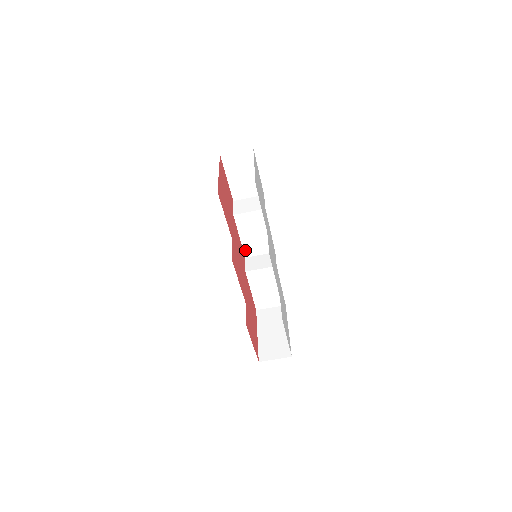
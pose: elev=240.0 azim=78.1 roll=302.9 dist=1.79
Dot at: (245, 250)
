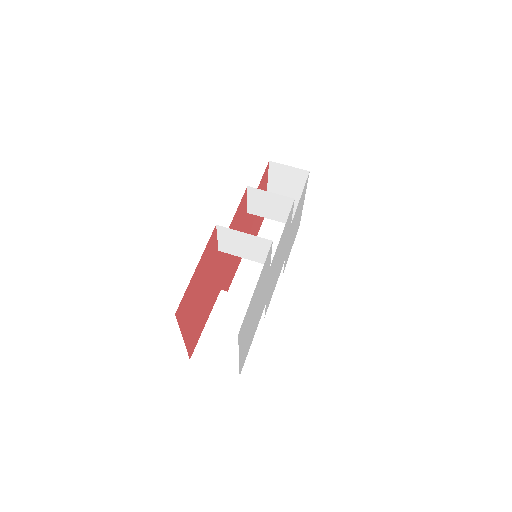
Dot at: occluded
